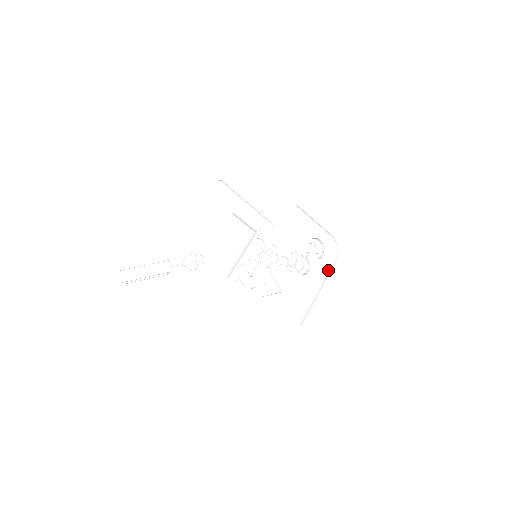
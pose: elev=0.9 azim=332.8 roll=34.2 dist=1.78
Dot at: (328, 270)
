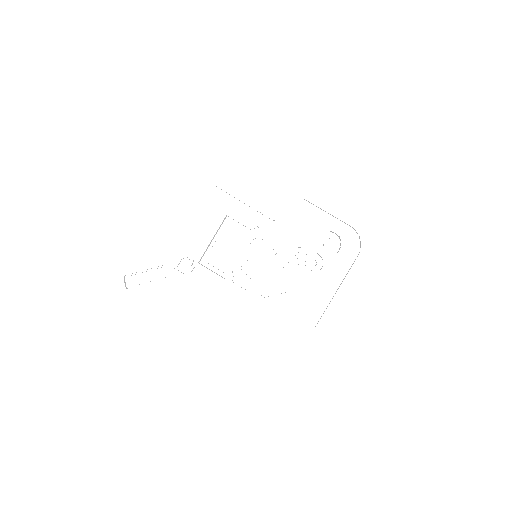
Dot at: (349, 266)
